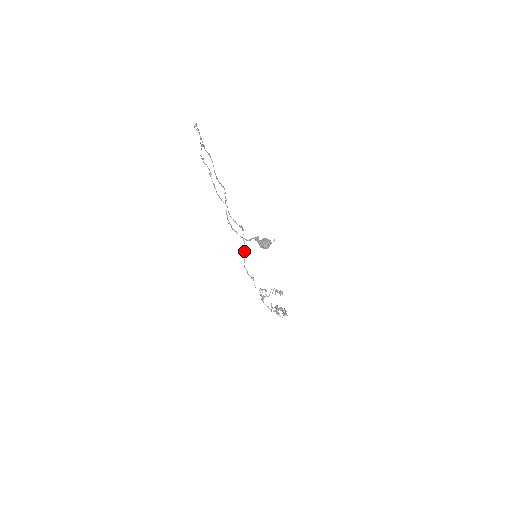
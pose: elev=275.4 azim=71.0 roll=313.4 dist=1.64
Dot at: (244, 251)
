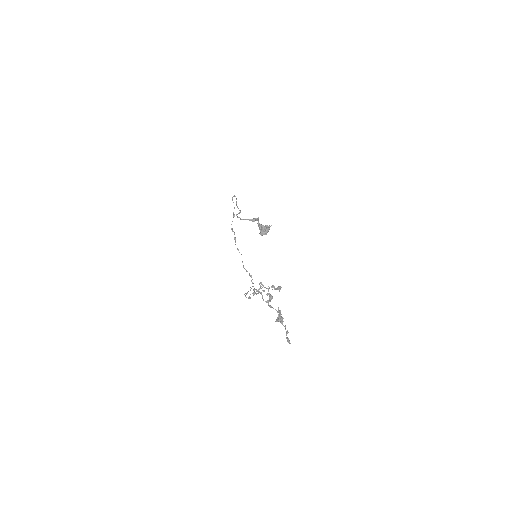
Dot at: (248, 291)
